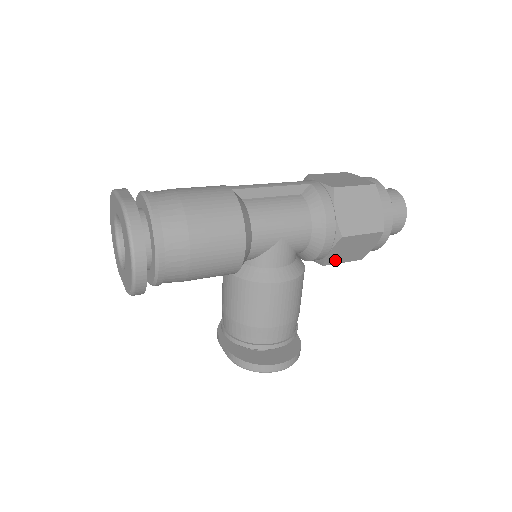
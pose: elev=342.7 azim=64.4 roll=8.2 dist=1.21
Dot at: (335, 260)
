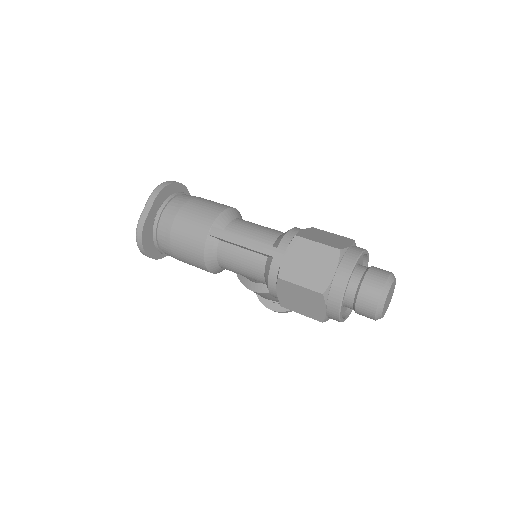
Dot at: occluded
